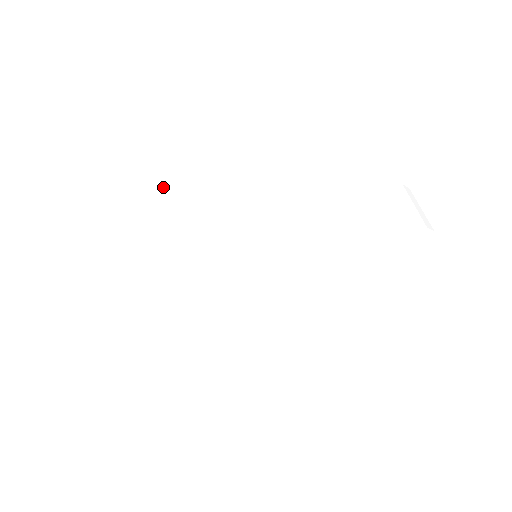
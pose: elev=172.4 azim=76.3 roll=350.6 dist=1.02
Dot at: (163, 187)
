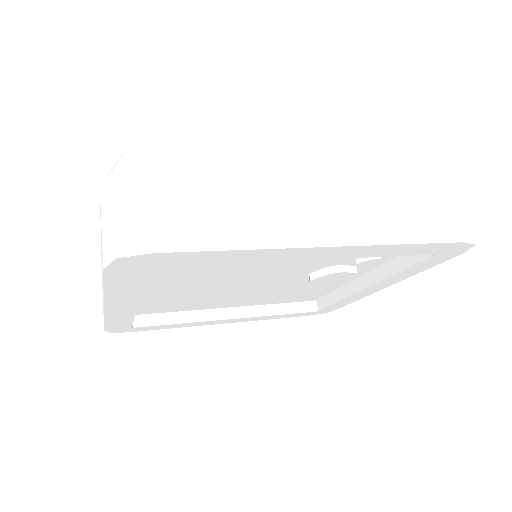
Dot at: (255, 147)
